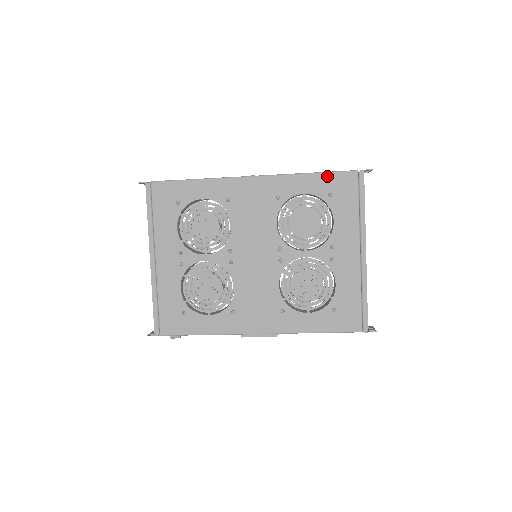
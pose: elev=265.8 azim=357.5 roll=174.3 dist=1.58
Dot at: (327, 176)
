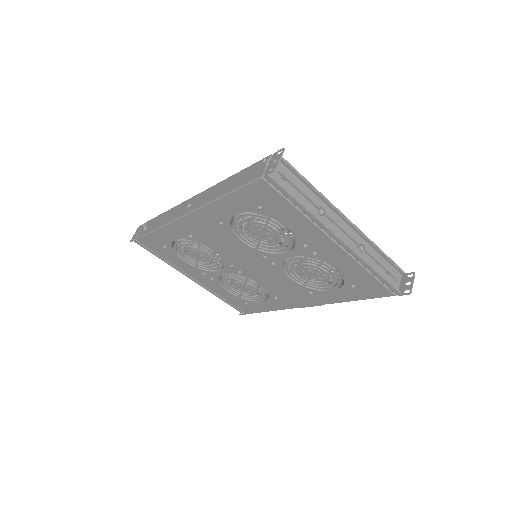
Dot at: (240, 193)
